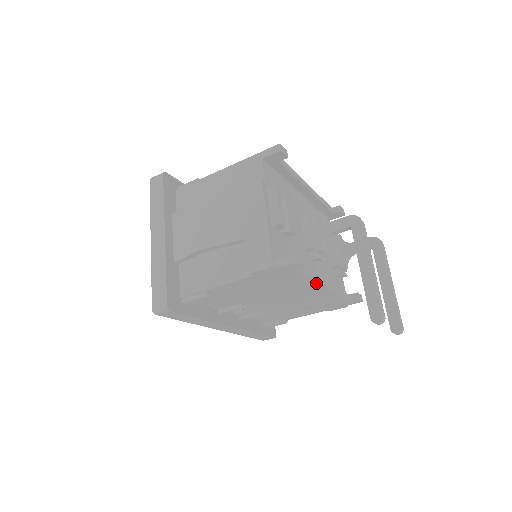
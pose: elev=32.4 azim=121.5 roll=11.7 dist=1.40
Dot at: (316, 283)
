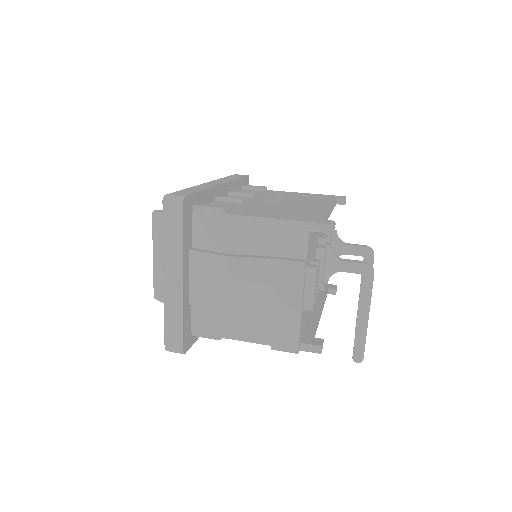
Dot at: occluded
